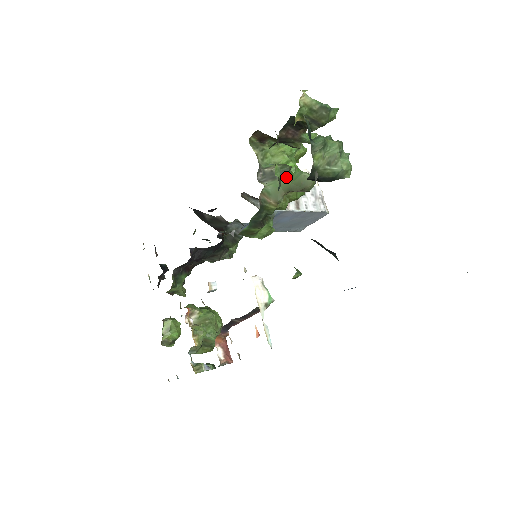
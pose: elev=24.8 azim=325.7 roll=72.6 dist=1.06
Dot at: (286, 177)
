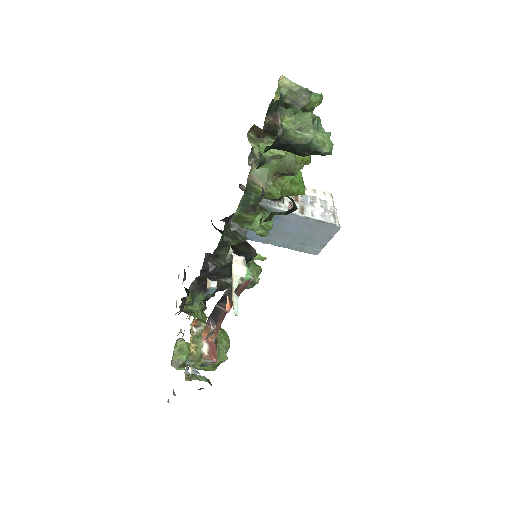
Dot at: (275, 161)
